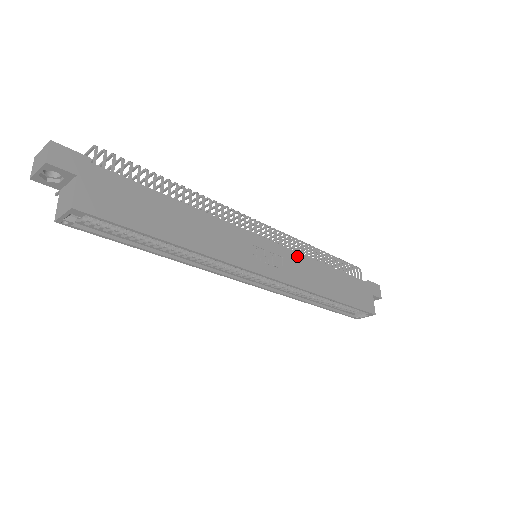
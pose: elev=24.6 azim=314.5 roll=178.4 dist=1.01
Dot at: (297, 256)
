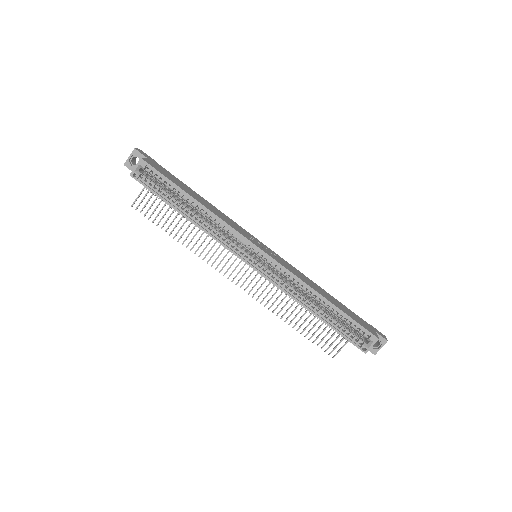
Dot at: (290, 265)
